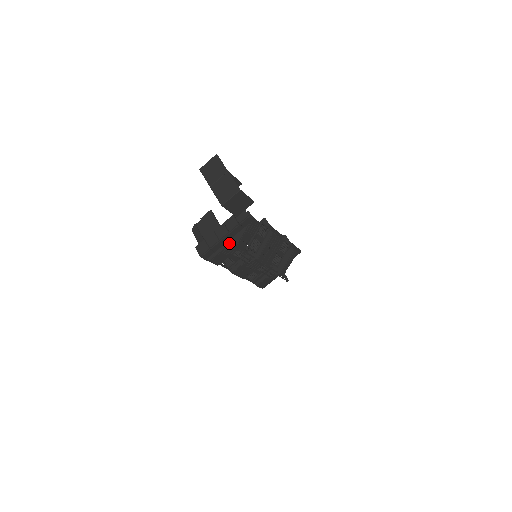
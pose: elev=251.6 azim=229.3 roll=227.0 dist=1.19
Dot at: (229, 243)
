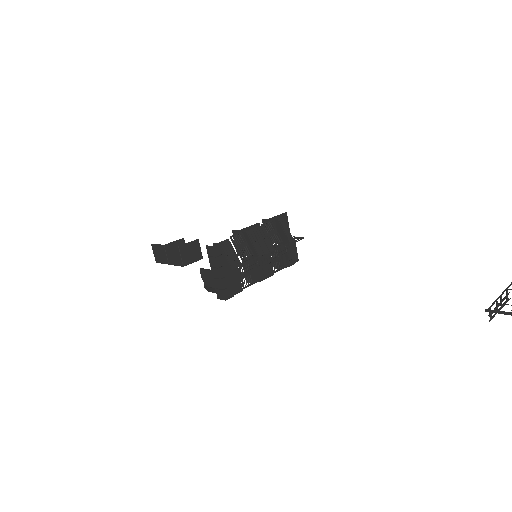
Dot at: (227, 273)
